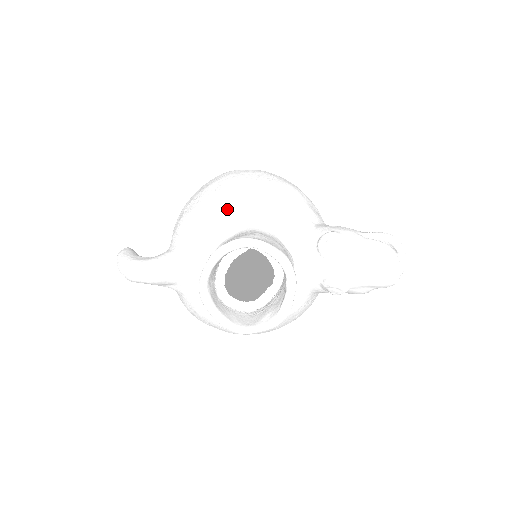
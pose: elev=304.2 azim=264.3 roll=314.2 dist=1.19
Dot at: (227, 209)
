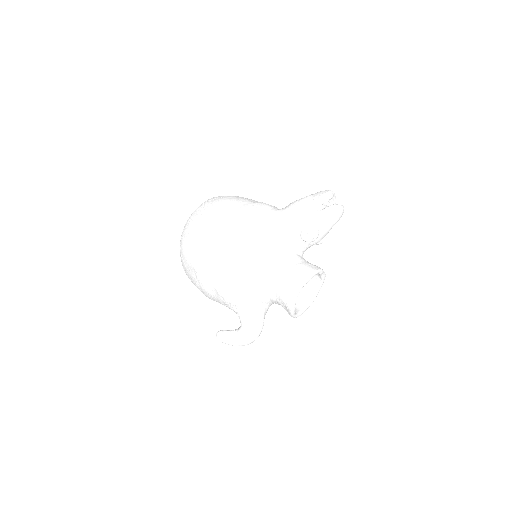
Dot at: (255, 281)
